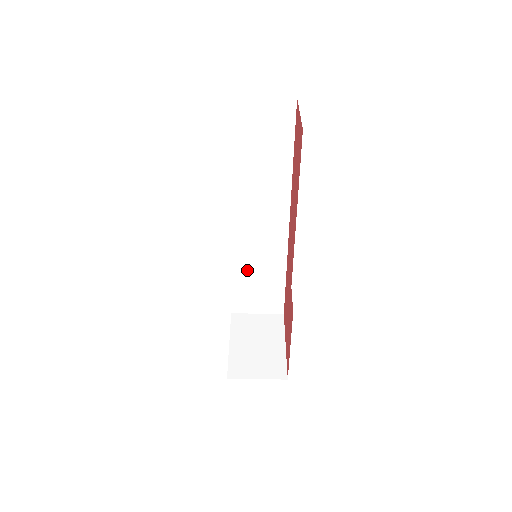
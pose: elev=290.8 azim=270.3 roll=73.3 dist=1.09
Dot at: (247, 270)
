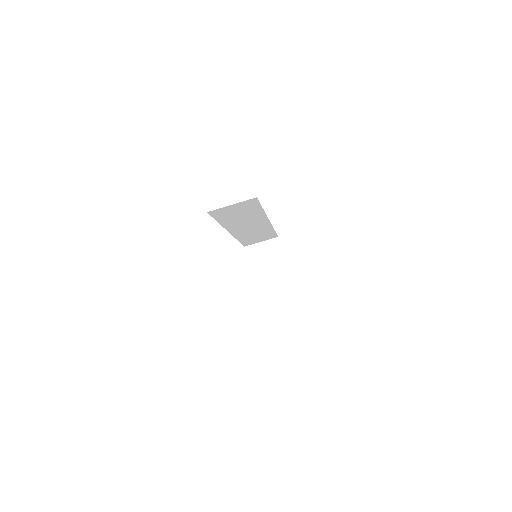
Dot at: (248, 236)
